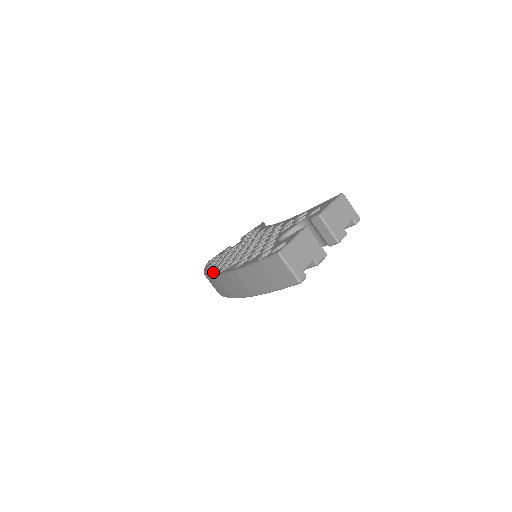
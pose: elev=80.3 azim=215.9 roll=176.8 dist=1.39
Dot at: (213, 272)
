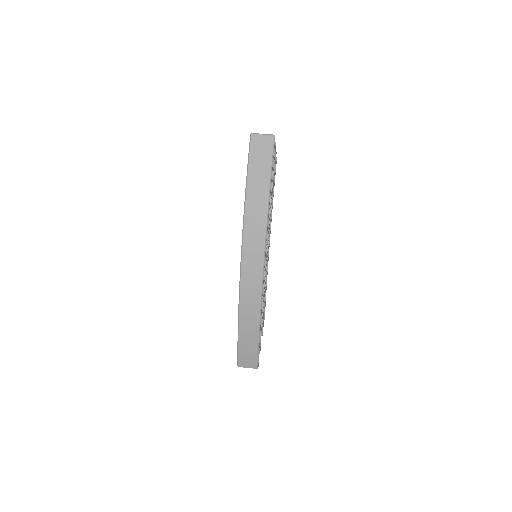
Dot at: (240, 272)
